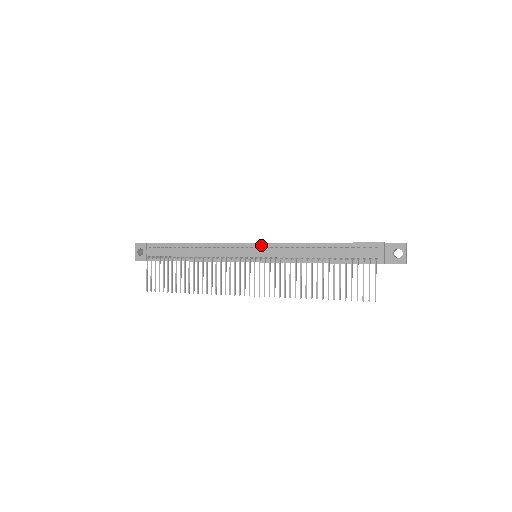
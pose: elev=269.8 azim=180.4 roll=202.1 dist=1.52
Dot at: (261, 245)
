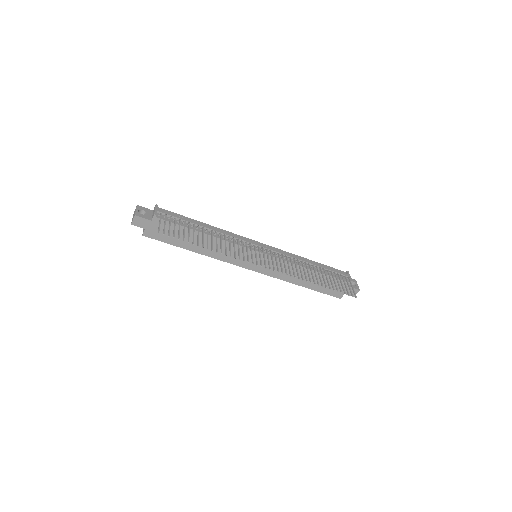
Dot at: (267, 246)
